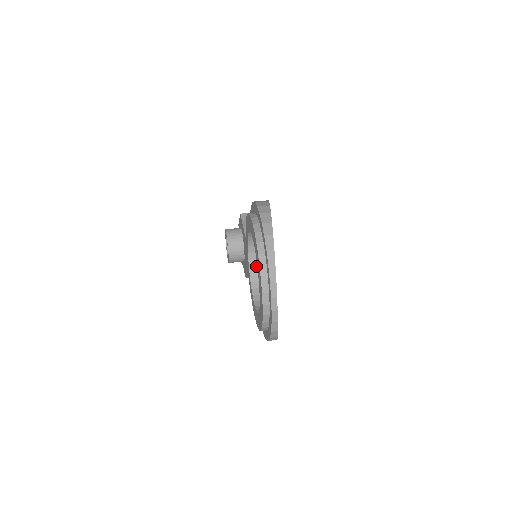
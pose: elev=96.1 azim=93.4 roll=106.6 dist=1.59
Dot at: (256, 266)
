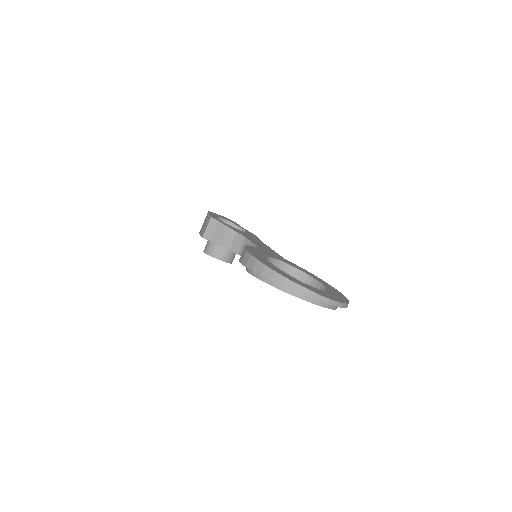
Dot at: occluded
